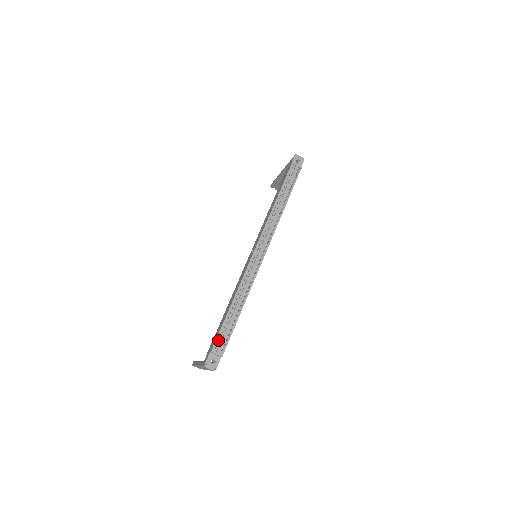
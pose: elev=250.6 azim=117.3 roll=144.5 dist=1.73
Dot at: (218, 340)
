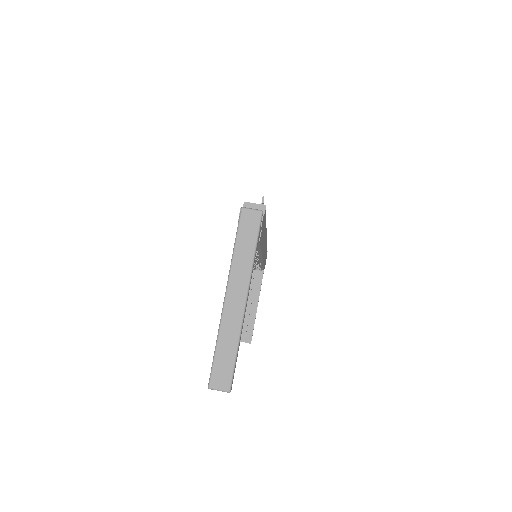
Dot at: occluded
